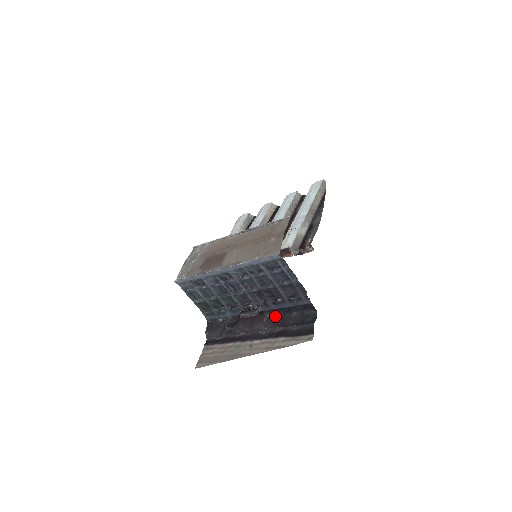
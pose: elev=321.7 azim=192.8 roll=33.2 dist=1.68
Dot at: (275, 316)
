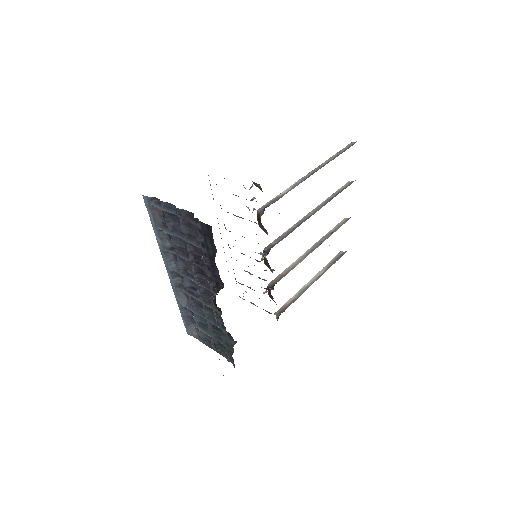
Dot at: occluded
